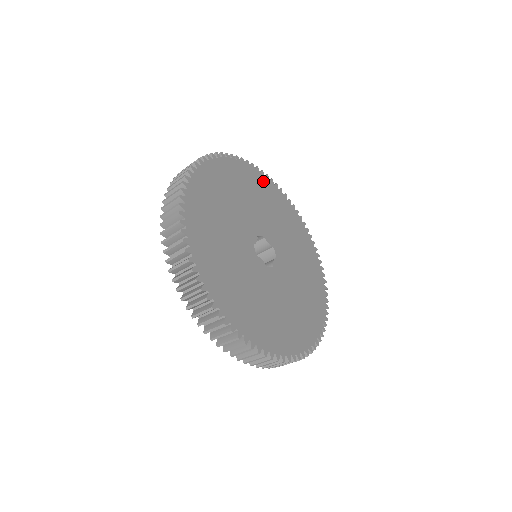
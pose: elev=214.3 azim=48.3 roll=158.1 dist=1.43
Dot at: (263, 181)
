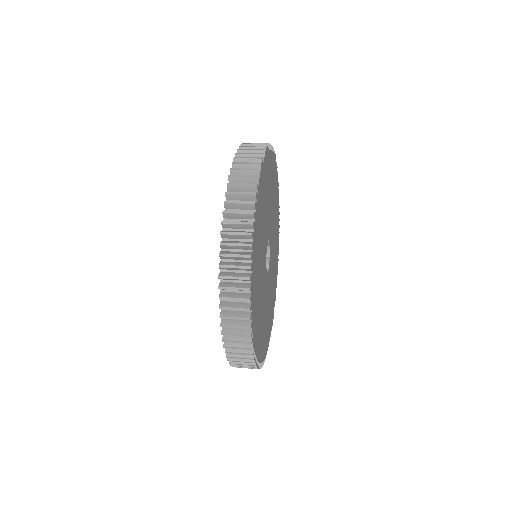
Dot at: (273, 164)
